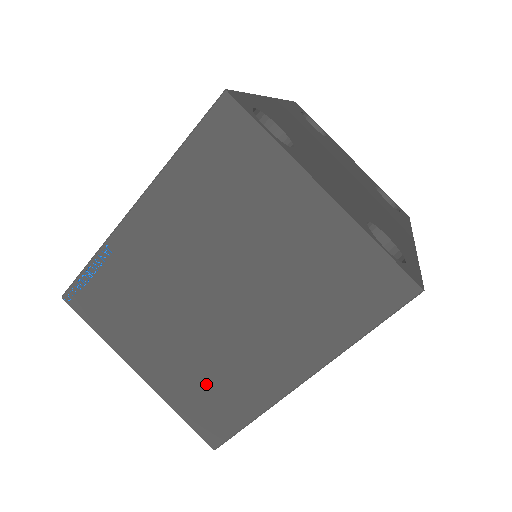
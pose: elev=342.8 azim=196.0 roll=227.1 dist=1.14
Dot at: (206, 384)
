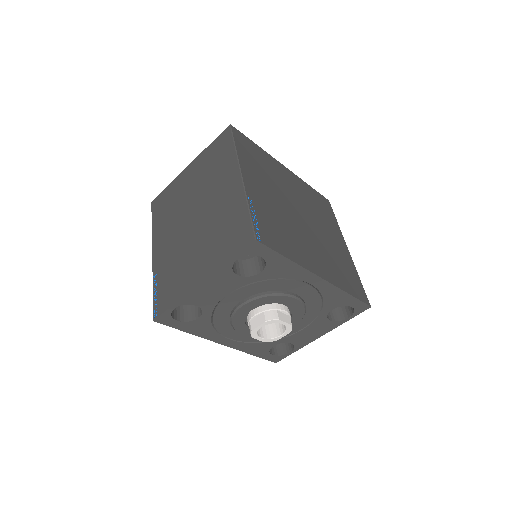
Dot at: (221, 236)
